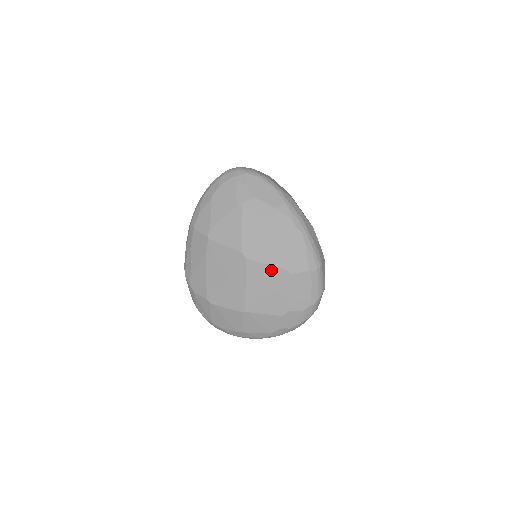
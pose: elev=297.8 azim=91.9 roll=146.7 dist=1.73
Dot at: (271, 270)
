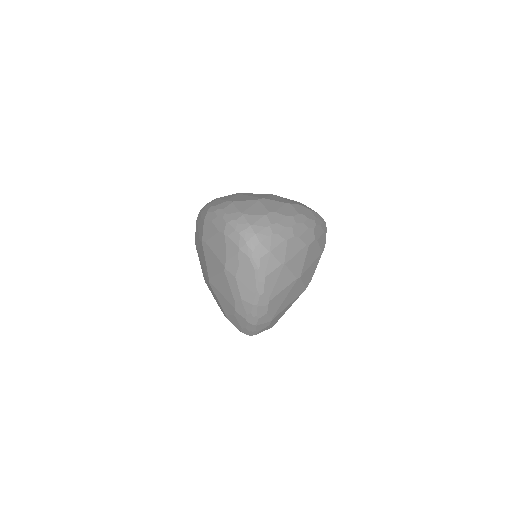
Dot at: (220, 304)
